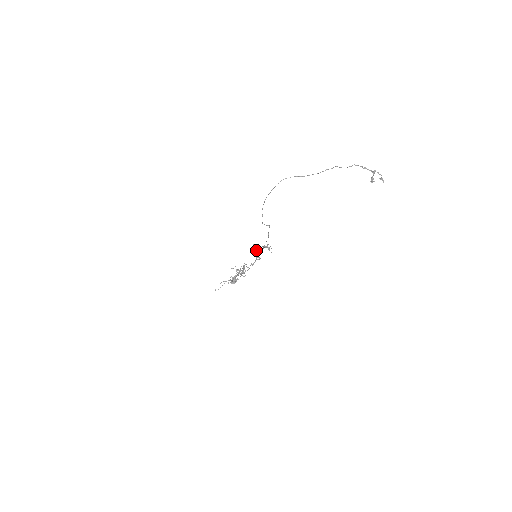
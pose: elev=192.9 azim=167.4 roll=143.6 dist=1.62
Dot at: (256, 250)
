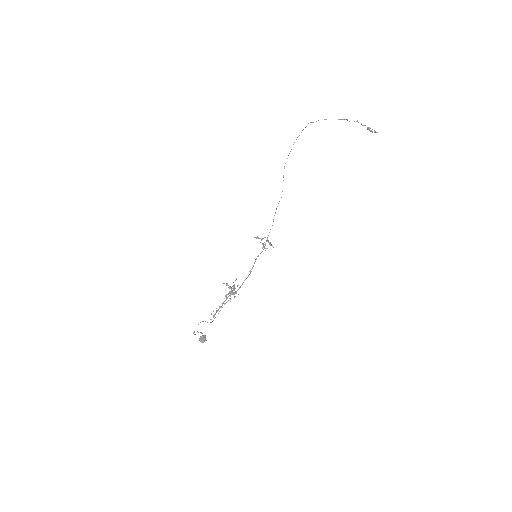
Dot at: (261, 240)
